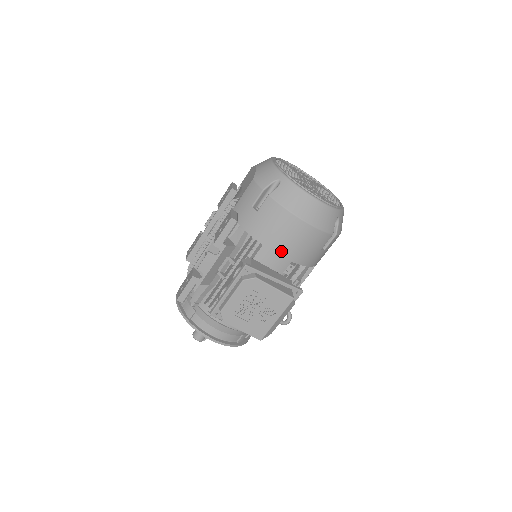
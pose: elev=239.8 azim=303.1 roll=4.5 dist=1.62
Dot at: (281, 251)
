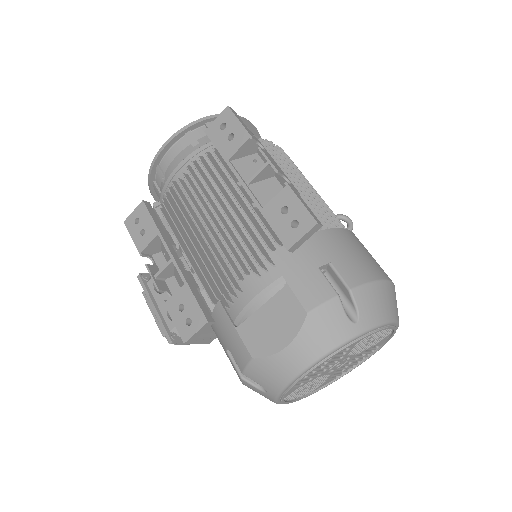
Dot at: occluded
